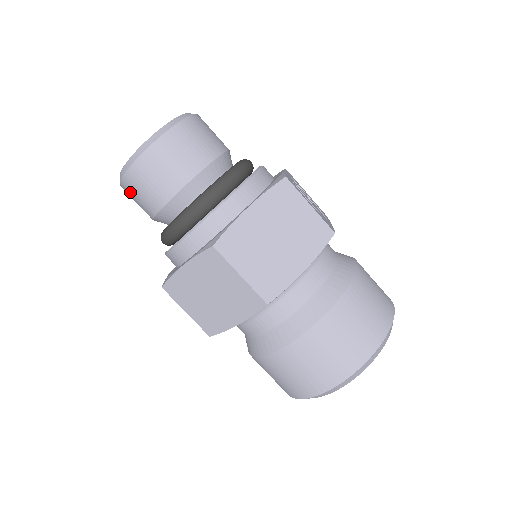
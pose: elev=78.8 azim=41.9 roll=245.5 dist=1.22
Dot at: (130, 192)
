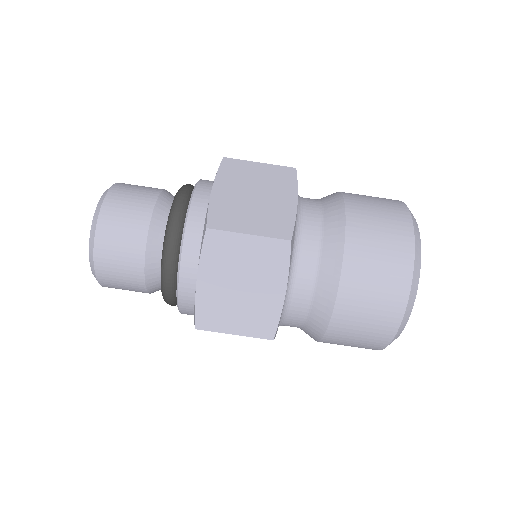
Dot at: (109, 274)
